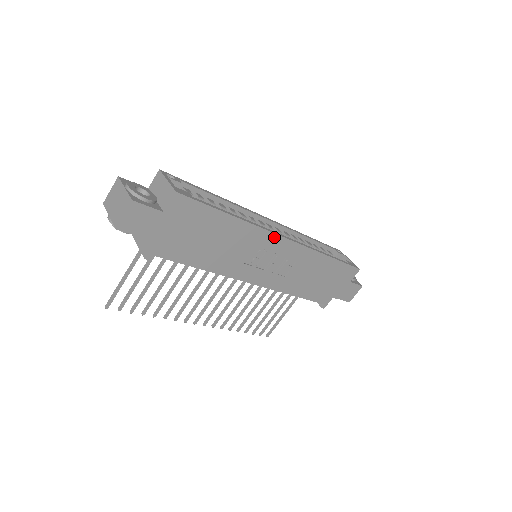
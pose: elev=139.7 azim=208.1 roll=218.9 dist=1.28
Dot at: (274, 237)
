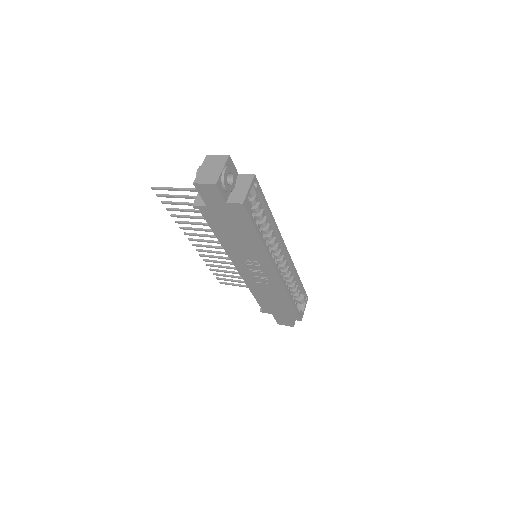
Dot at: (272, 266)
